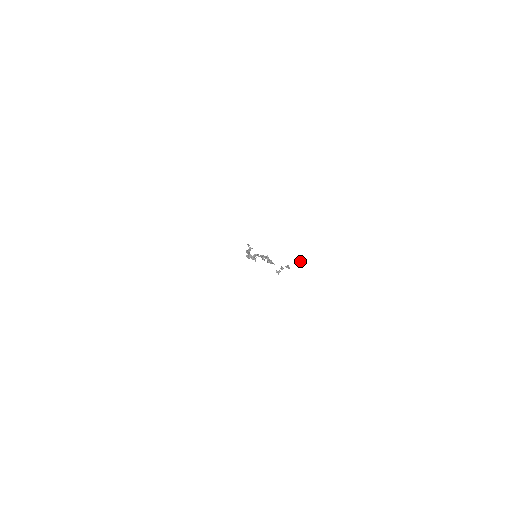
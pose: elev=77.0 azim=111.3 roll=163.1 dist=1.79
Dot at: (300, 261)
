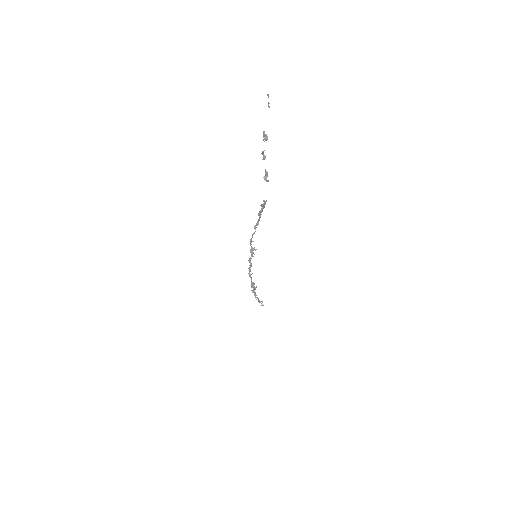
Dot at: (268, 104)
